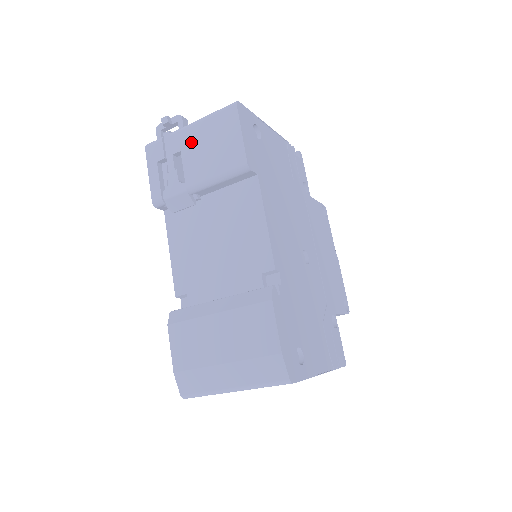
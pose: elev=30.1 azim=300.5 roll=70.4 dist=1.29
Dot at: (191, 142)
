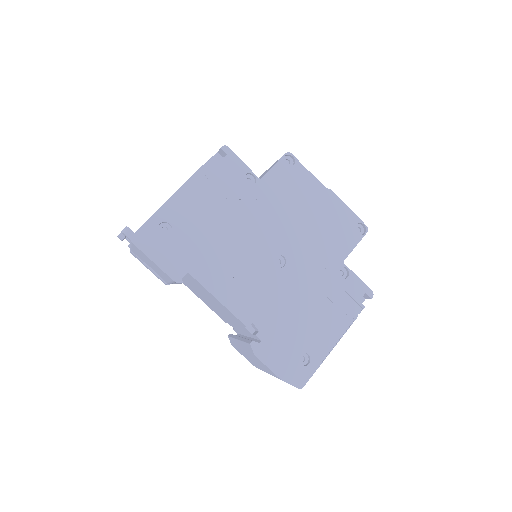
Dot at: (142, 258)
